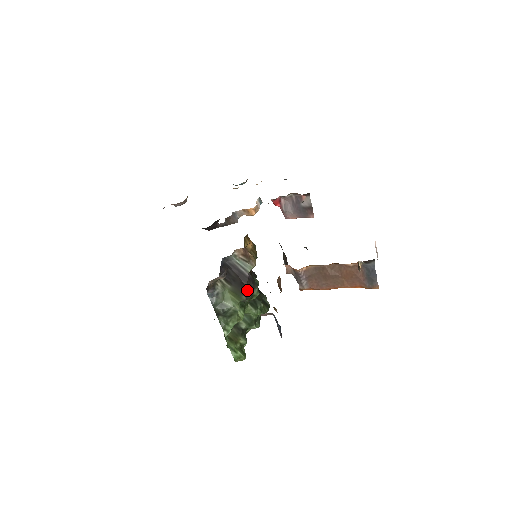
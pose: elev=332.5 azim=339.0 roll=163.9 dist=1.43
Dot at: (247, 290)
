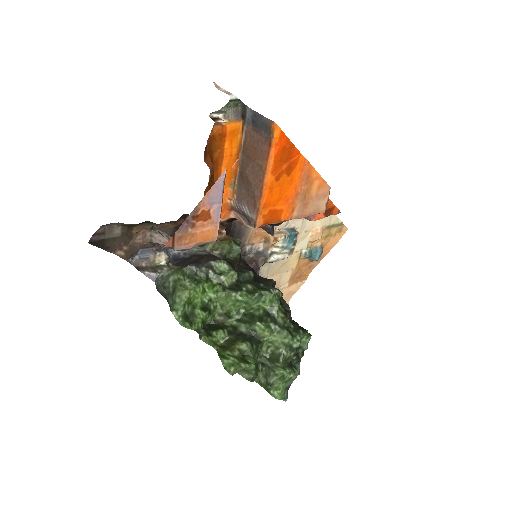
Dot at: (201, 264)
